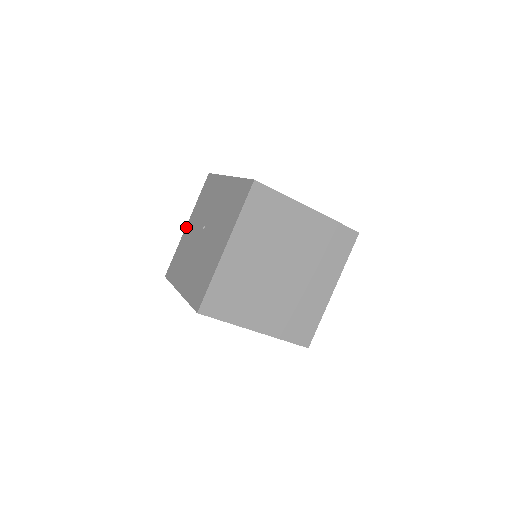
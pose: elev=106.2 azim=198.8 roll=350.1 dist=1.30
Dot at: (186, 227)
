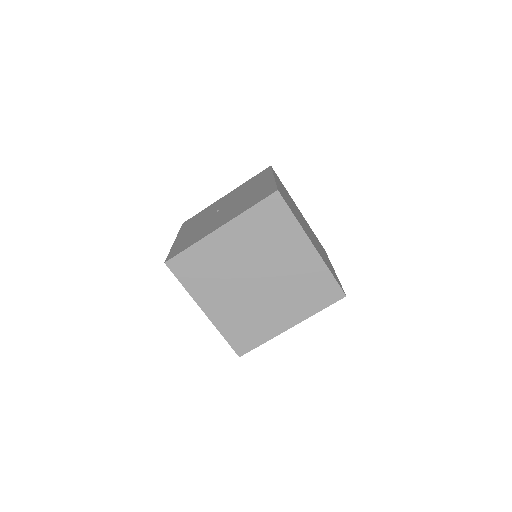
Dot at: (176, 240)
